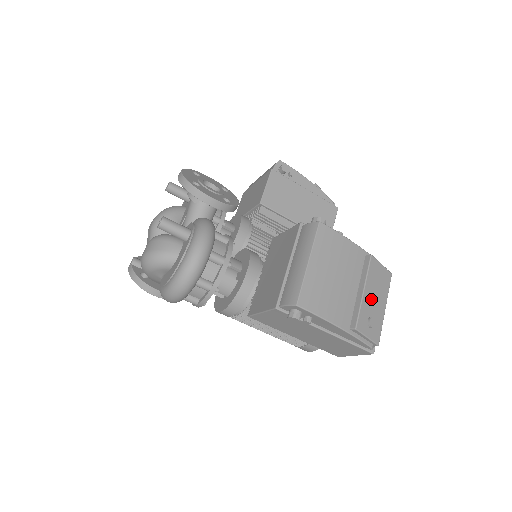
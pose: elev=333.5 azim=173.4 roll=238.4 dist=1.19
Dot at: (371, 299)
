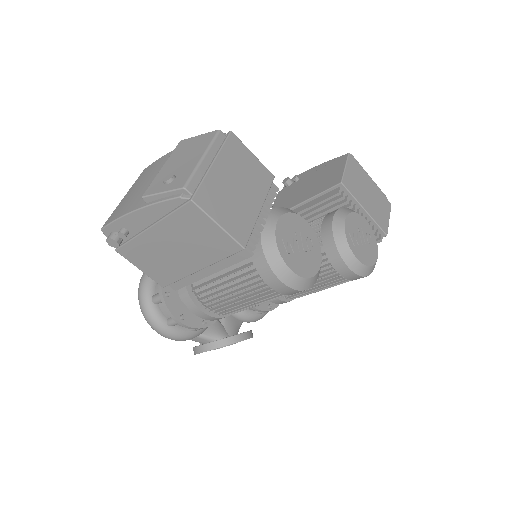
Dot at: (174, 165)
